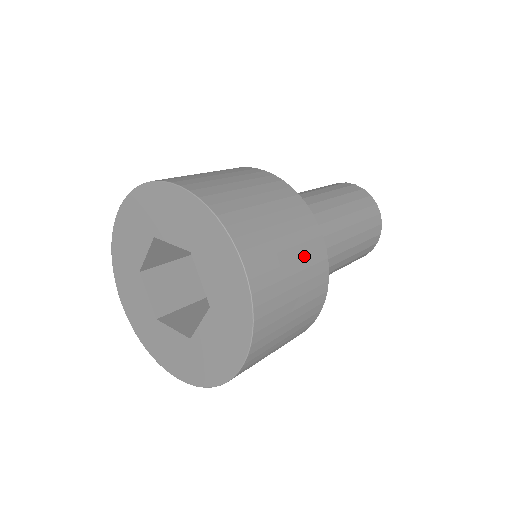
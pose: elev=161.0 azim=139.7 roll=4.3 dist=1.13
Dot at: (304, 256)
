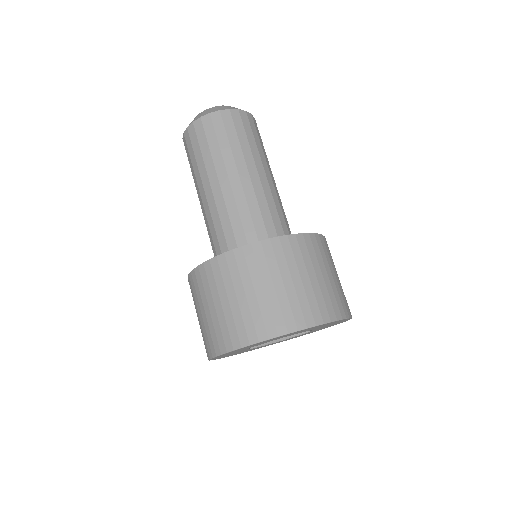
Dot at: (311, 261)
